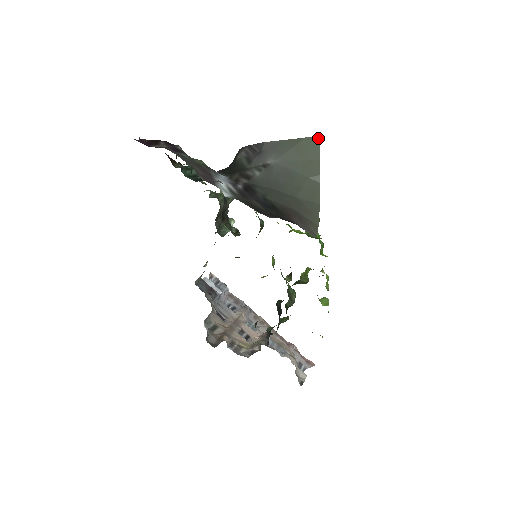
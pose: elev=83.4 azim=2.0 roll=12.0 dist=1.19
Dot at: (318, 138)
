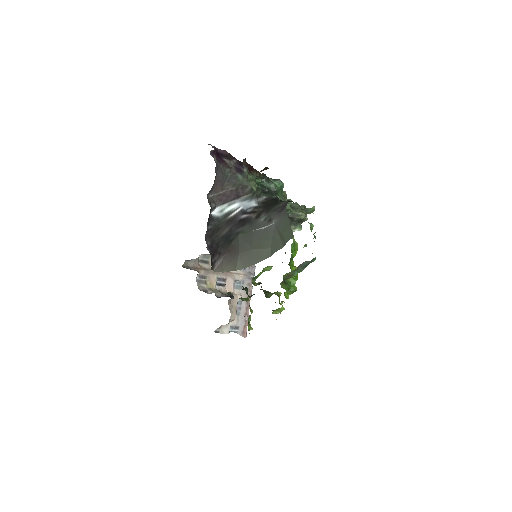
Dot at: (293, 236)
